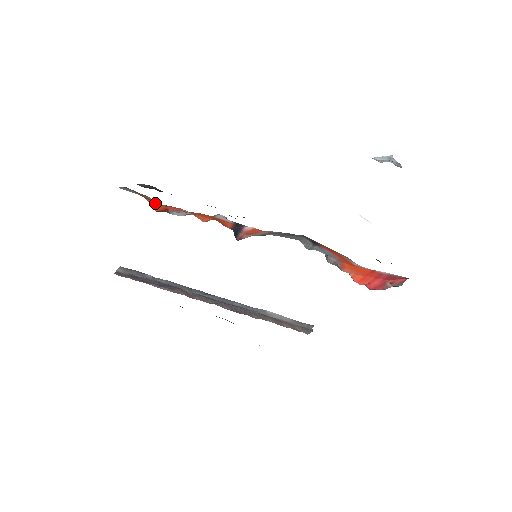
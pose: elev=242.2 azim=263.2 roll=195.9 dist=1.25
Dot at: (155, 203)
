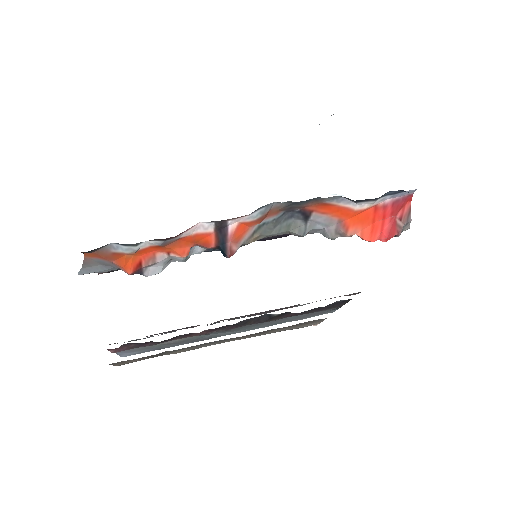
Dot at: (124, 258)
